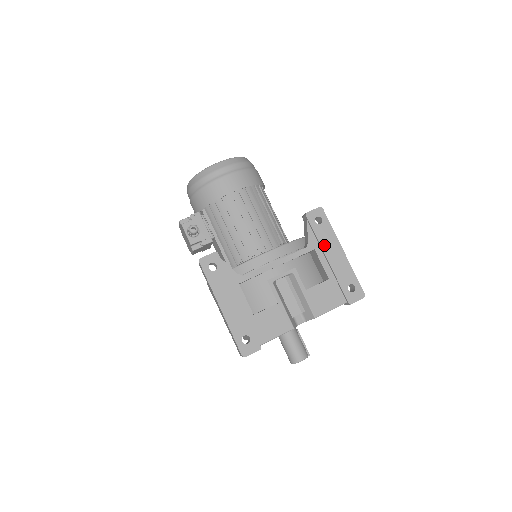
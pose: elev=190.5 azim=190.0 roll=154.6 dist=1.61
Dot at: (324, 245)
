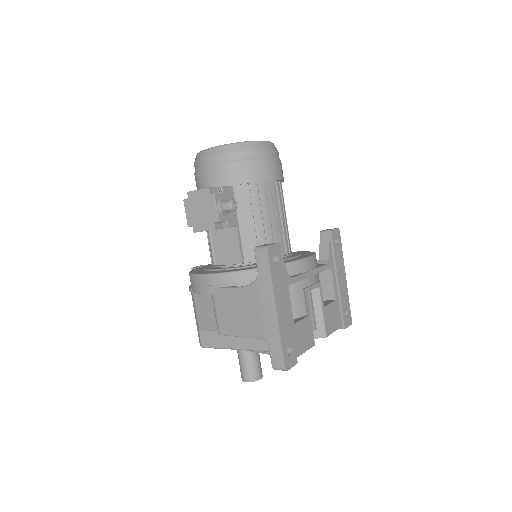
Dot at: (338, 266)
